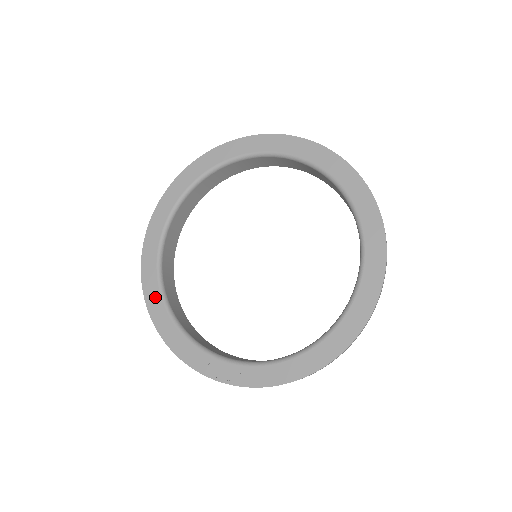
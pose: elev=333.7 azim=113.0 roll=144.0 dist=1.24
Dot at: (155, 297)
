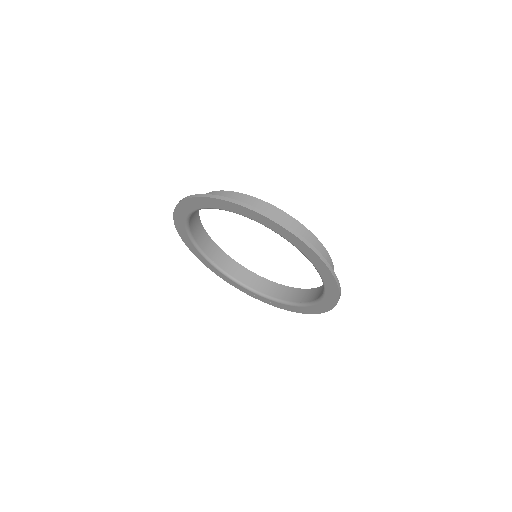
Dot at: (206, 263)
